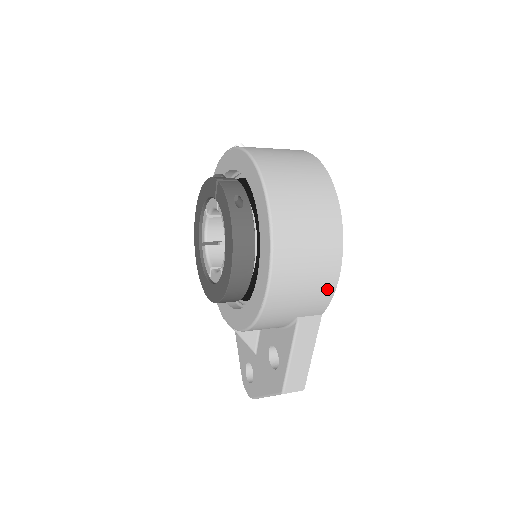
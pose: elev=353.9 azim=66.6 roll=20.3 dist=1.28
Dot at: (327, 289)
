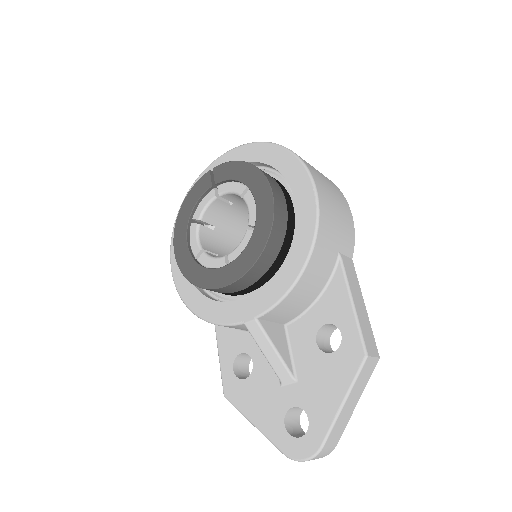
Dot at: (349, 219)
